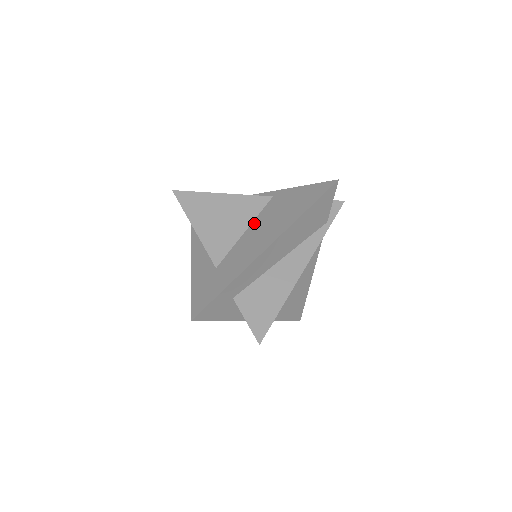
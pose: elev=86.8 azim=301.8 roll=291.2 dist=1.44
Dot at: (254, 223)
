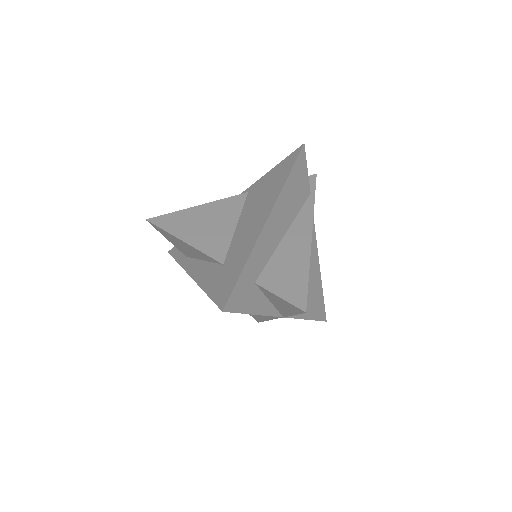
Dot at: (242, 216)
